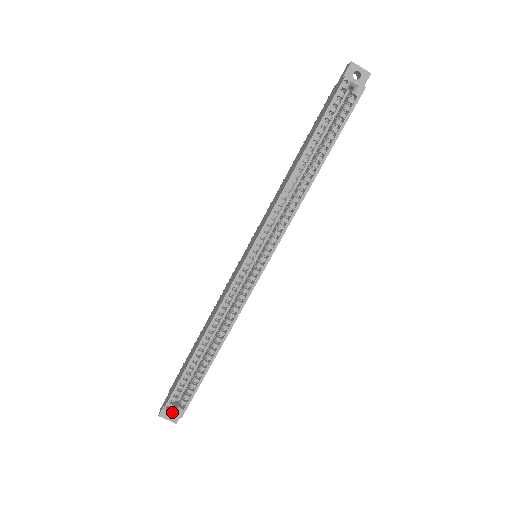
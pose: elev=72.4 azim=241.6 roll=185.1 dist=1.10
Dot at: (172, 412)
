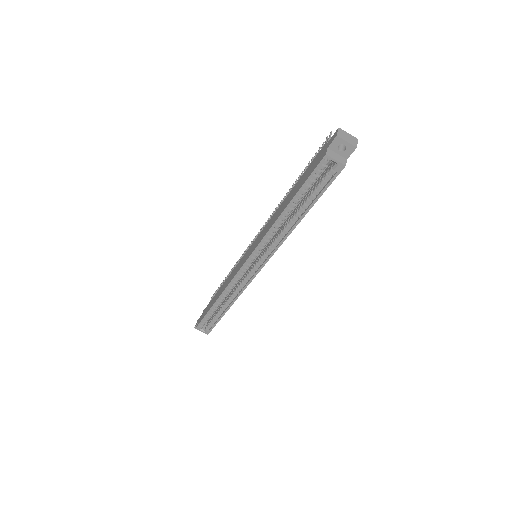
Dot at: (201, 331)
